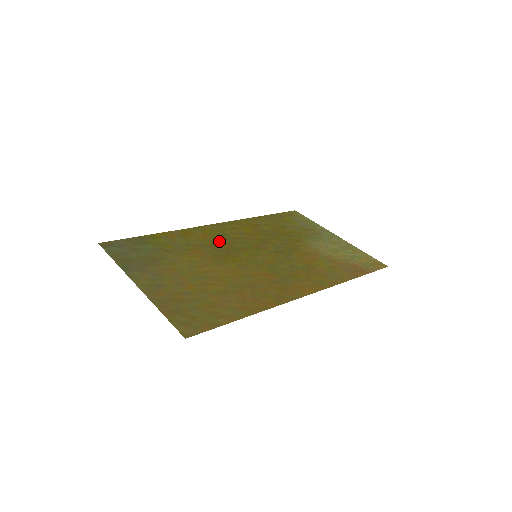
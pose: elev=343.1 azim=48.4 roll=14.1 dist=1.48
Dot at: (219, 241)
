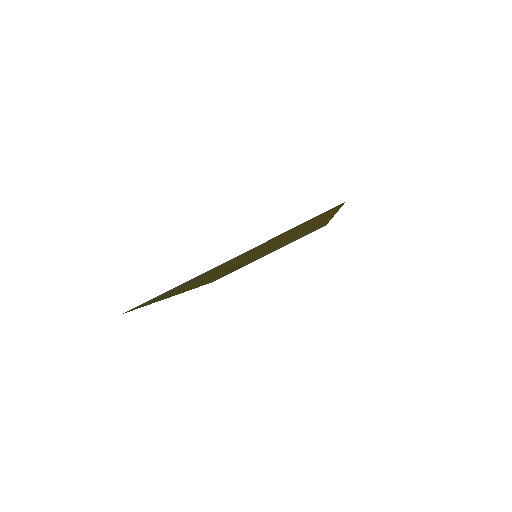
Dot at: (213, 276)
